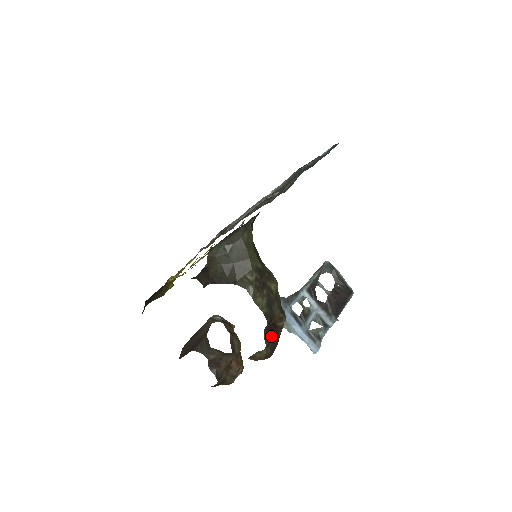
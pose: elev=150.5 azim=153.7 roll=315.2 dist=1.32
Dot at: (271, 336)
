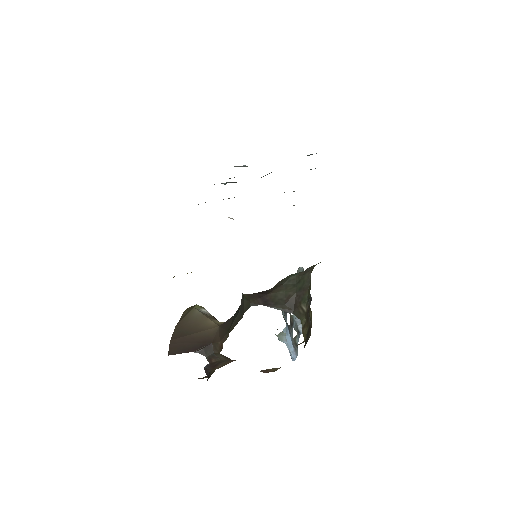
Dot at: occluded
